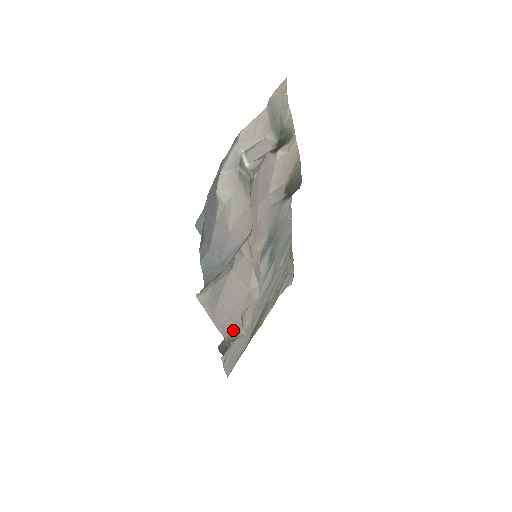
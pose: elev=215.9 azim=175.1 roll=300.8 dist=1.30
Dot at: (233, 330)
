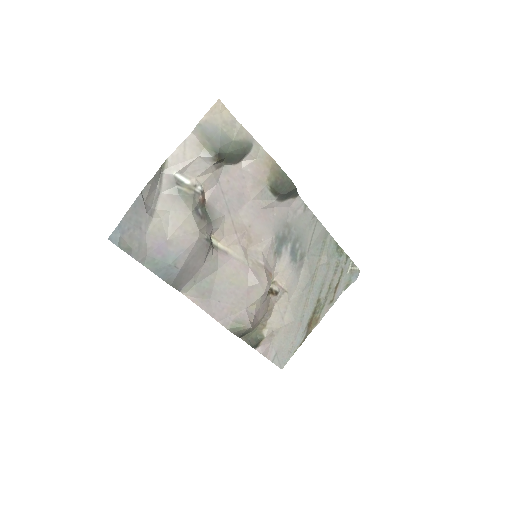
Dot at: (237, 322)
